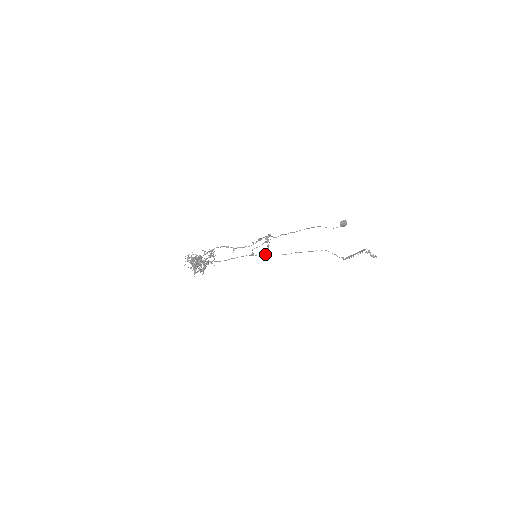
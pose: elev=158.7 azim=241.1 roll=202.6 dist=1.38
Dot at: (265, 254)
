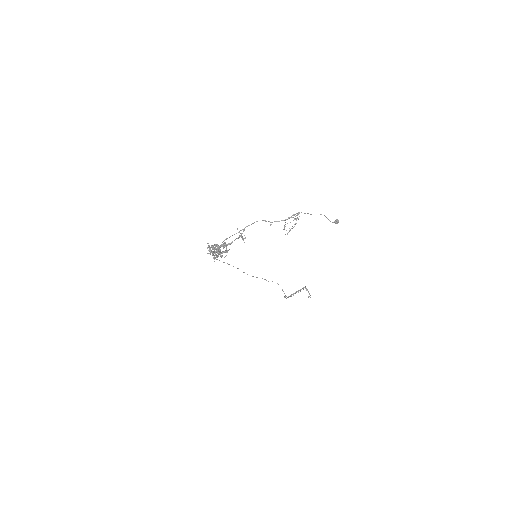
Dot at: occluded
